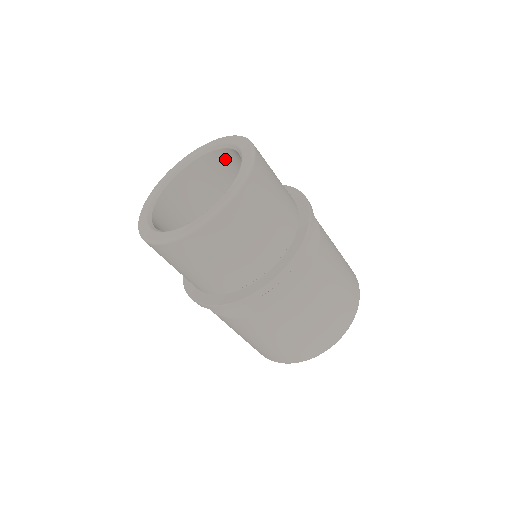
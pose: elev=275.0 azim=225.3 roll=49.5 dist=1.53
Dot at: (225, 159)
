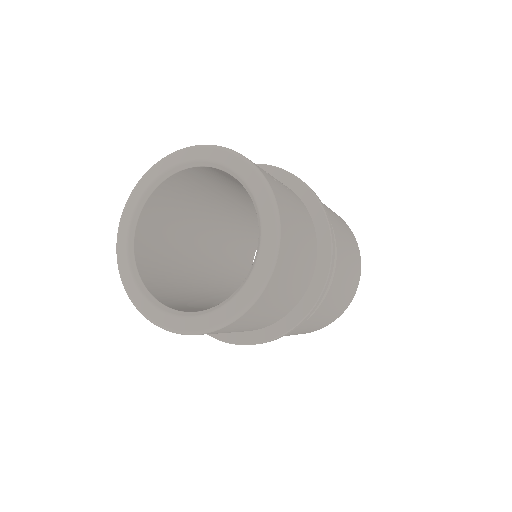
Dot at: (203, 172)
